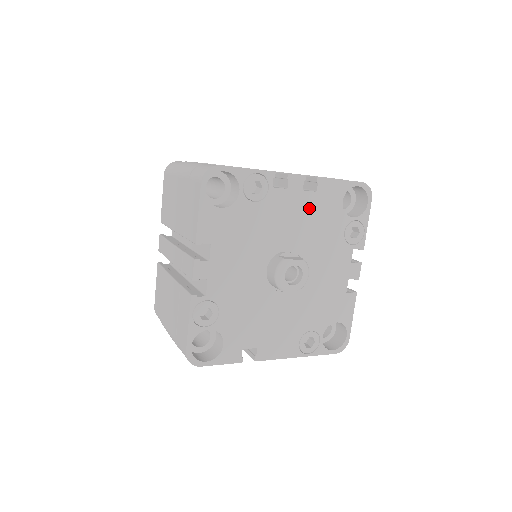
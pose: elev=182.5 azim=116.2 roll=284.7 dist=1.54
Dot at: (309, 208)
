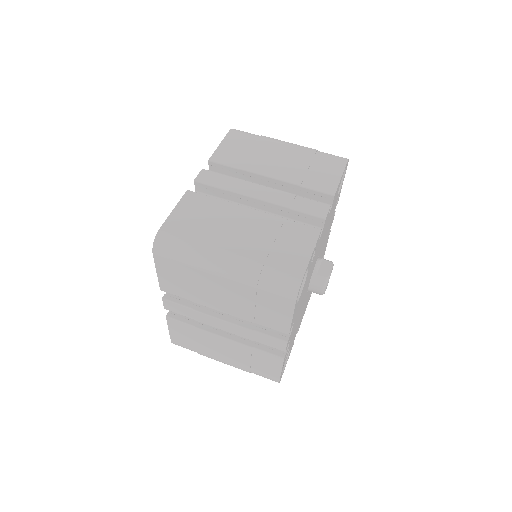
Dot at: (327, 222)
